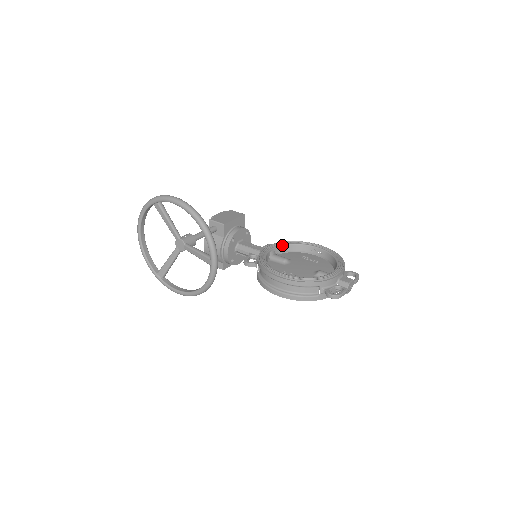
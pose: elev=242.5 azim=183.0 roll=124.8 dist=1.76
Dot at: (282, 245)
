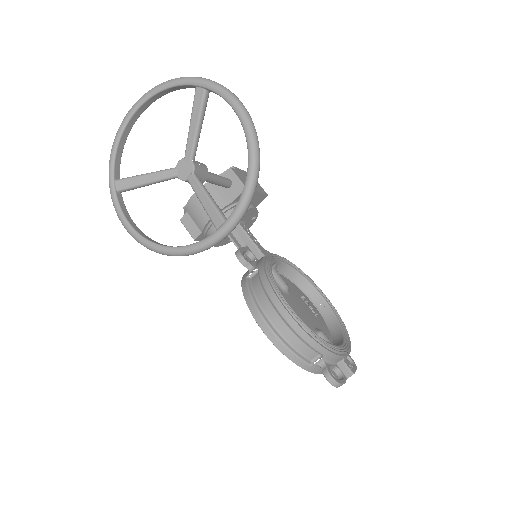
Dot at: (289, 265)
